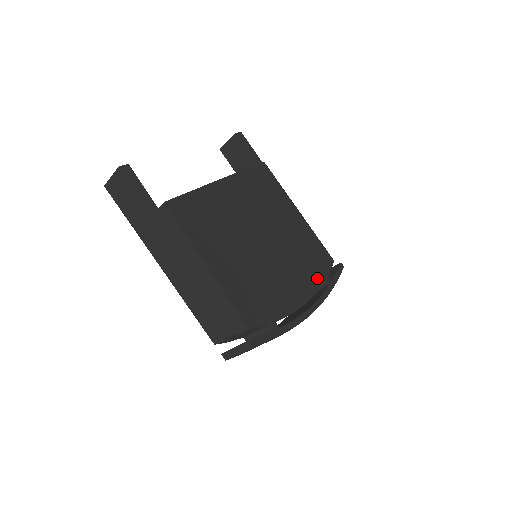
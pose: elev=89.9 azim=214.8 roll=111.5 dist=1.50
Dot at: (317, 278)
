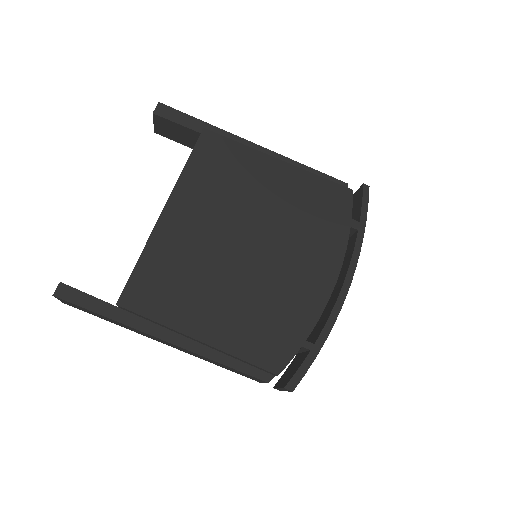
Dot at: (338, 237)
